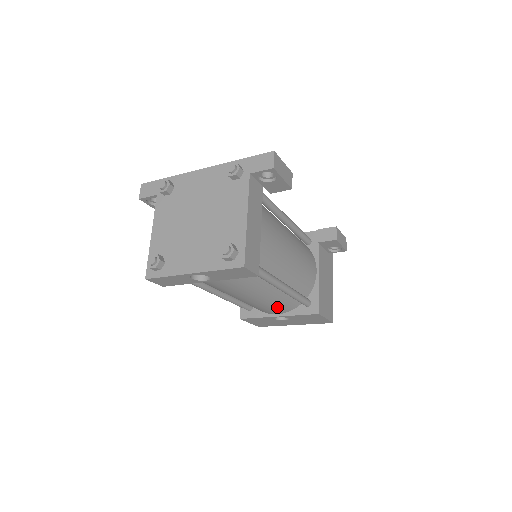
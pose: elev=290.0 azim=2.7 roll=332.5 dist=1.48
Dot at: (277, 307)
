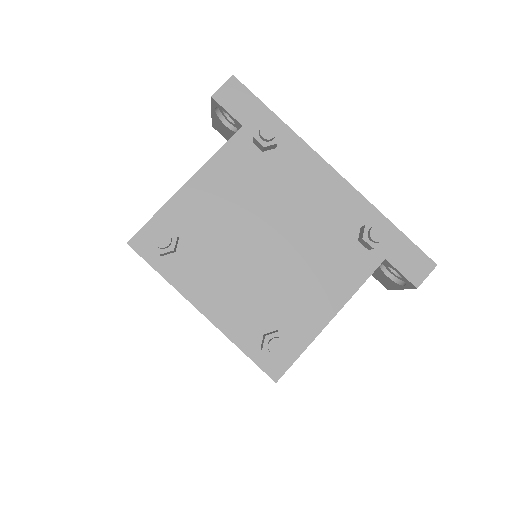
Dot at: occluded
